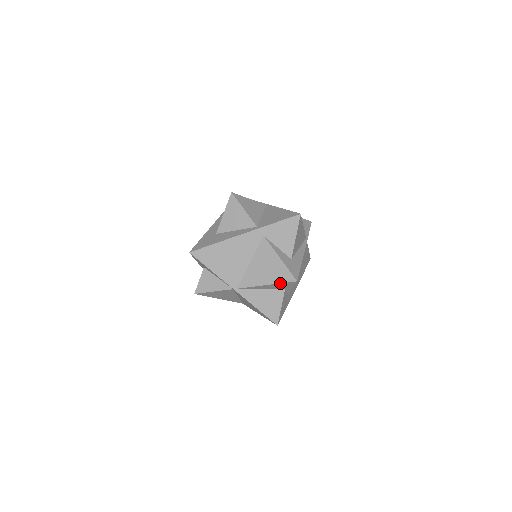
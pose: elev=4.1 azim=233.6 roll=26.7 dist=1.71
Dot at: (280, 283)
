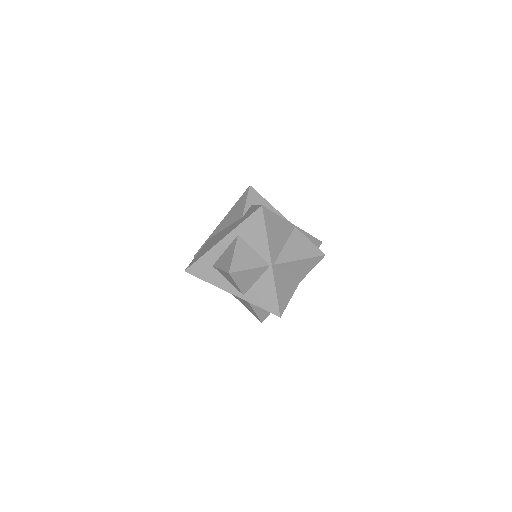
Dot at: (251, 312)
